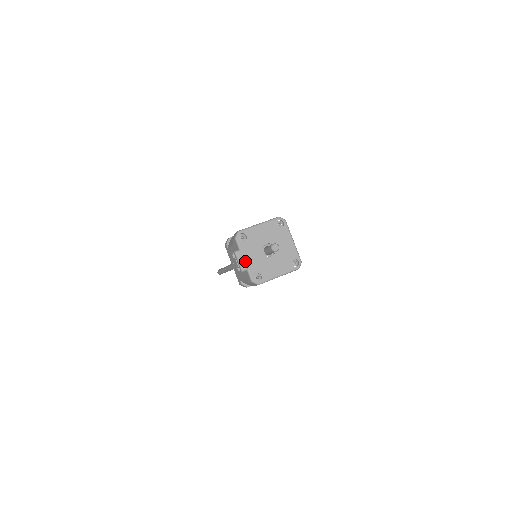
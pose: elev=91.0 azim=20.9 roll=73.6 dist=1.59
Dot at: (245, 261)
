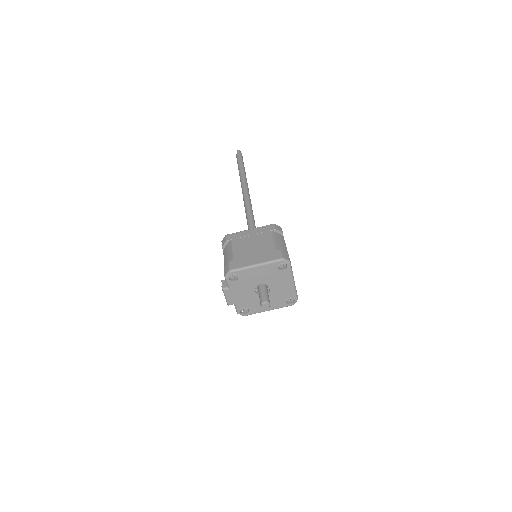
Dot at: (233, 298)
